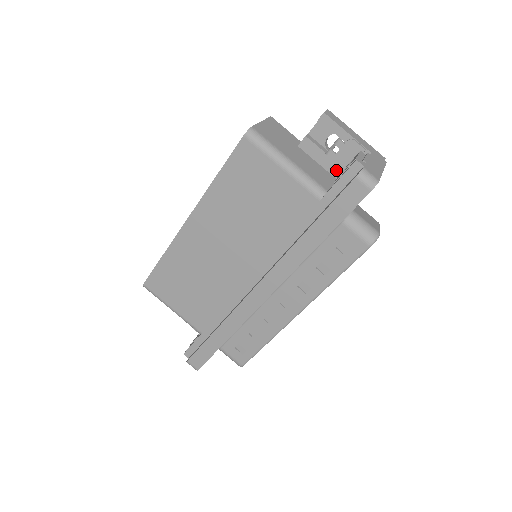
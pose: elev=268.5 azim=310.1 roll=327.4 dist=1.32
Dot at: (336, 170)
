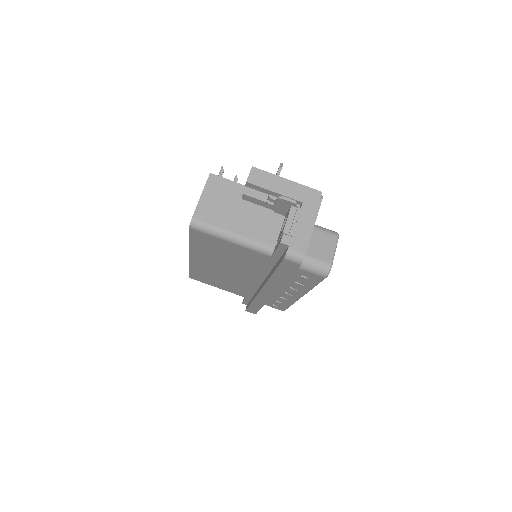
Dot at: (281, 213)
